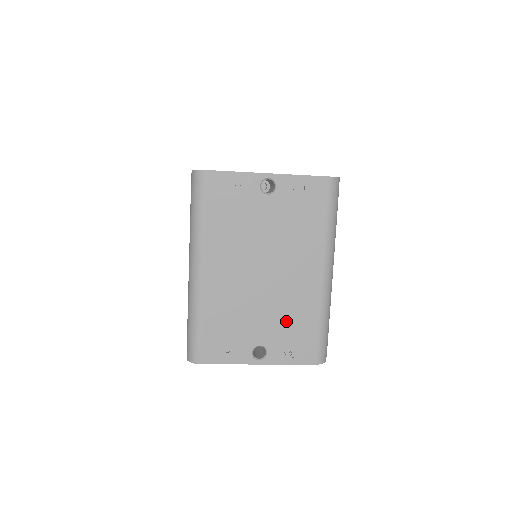
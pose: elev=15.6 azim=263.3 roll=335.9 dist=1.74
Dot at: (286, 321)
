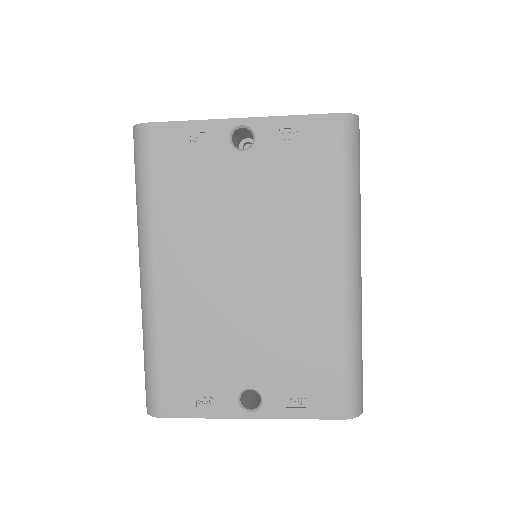
Dot at: (288, 349)
